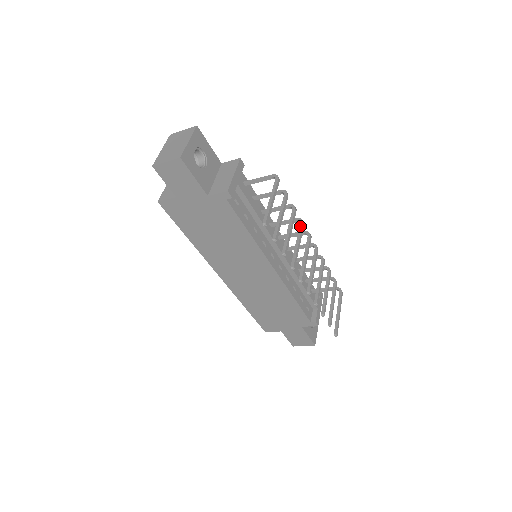
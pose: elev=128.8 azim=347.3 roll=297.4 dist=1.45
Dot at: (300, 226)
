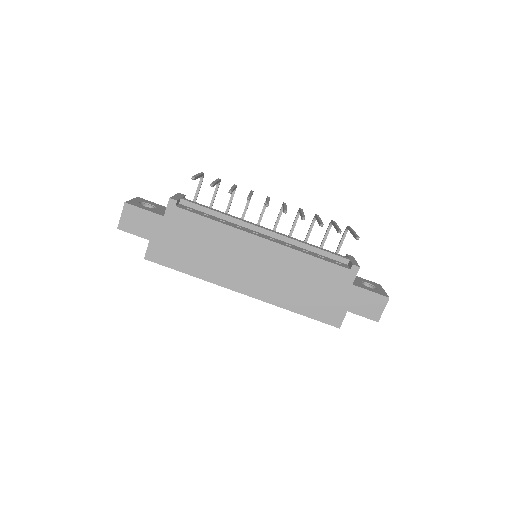
Dot at: occluded
